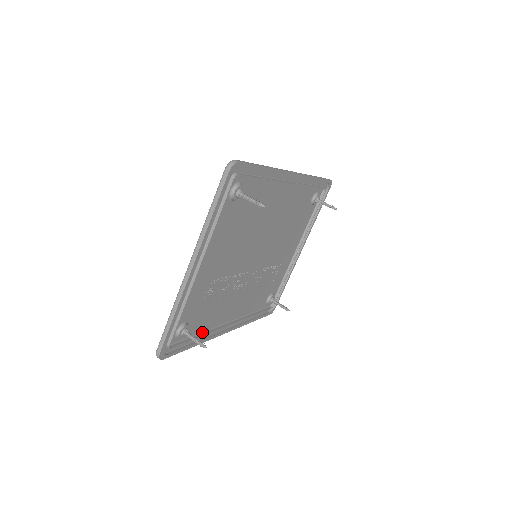
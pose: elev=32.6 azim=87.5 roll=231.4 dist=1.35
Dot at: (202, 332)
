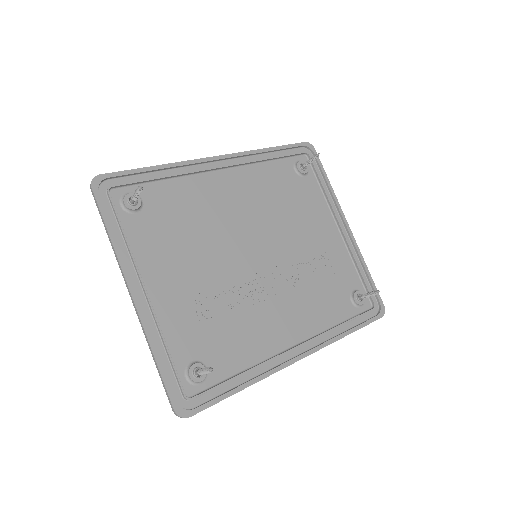
Dot at: (246, 369)
